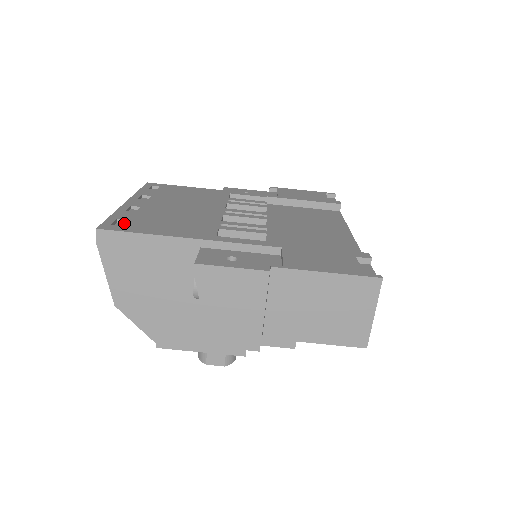
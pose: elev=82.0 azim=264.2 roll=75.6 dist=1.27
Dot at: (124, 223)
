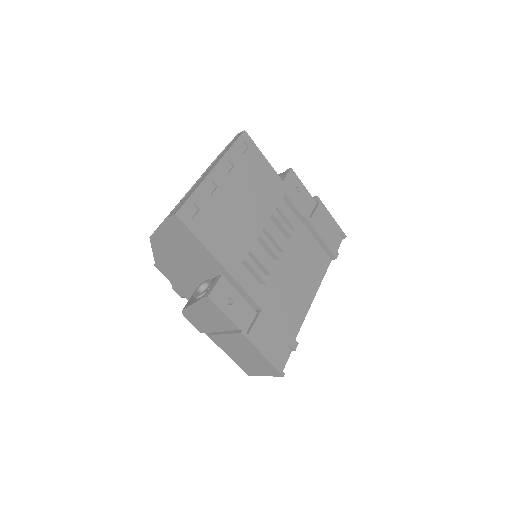
Dot at: (196, 208)
